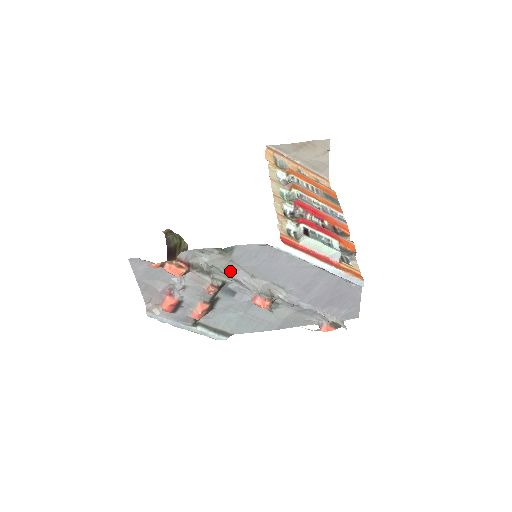
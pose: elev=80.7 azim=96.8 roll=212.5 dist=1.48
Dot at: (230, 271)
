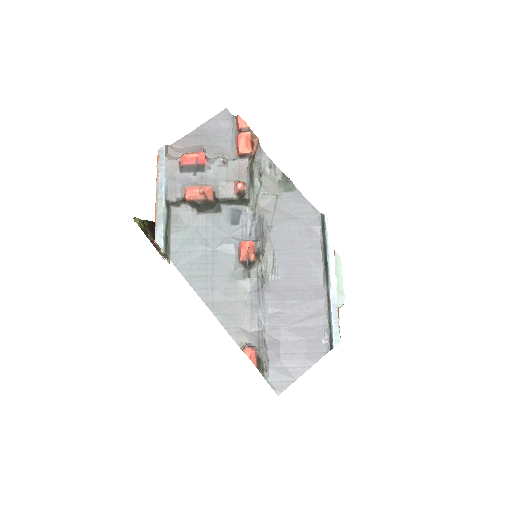
Dot at: (262, 203)
